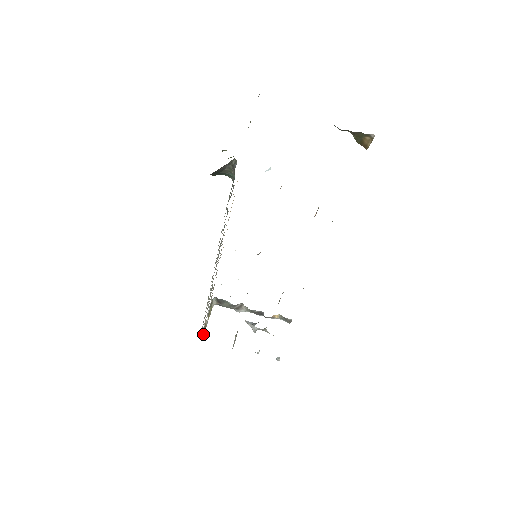
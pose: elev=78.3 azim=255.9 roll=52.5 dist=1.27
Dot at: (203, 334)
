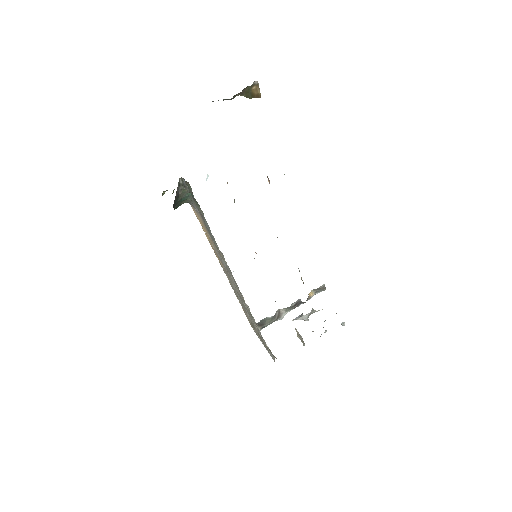
Dot at: (274, 357)
